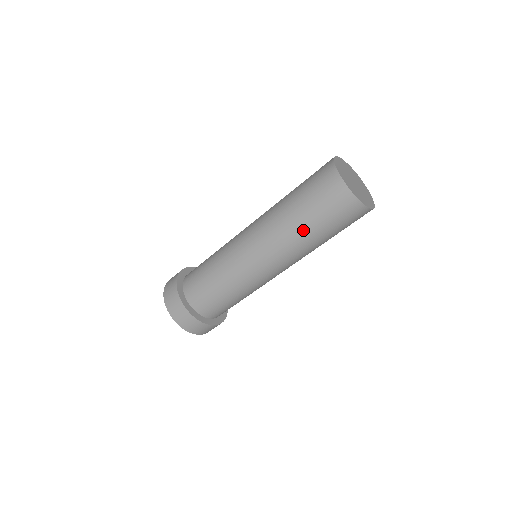
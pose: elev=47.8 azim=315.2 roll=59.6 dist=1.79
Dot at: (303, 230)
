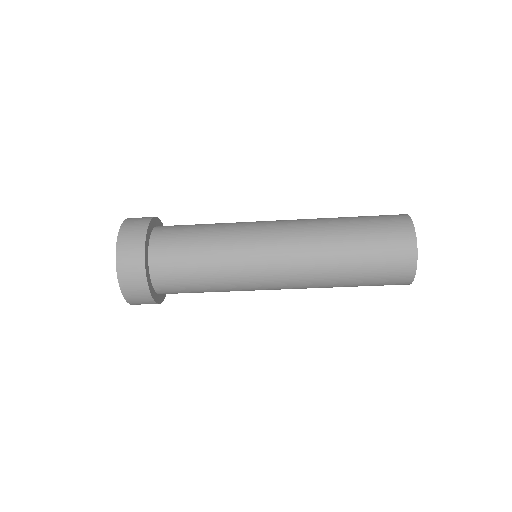
Dot at: (344, 256)
